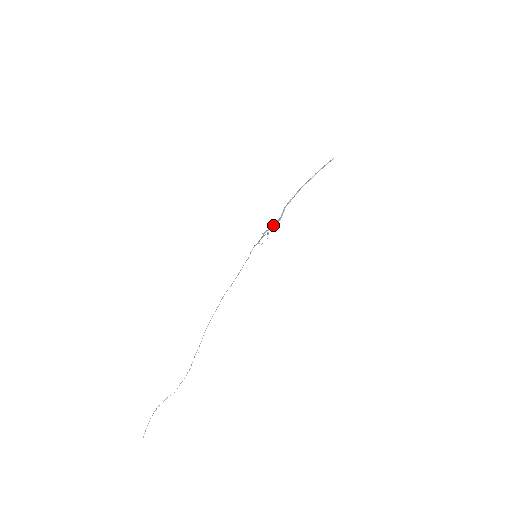
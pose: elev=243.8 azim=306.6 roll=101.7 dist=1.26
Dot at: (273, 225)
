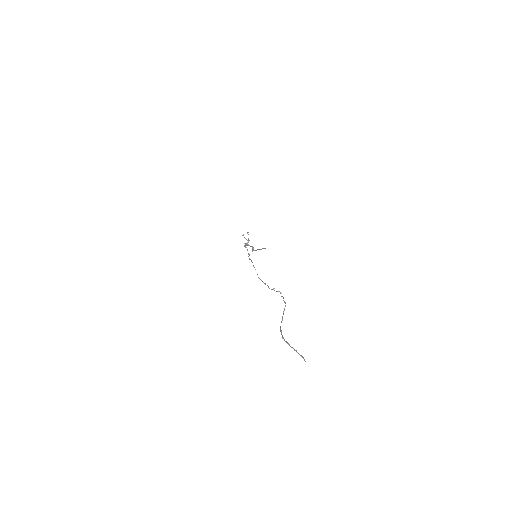
Dot at: (250, 246)
